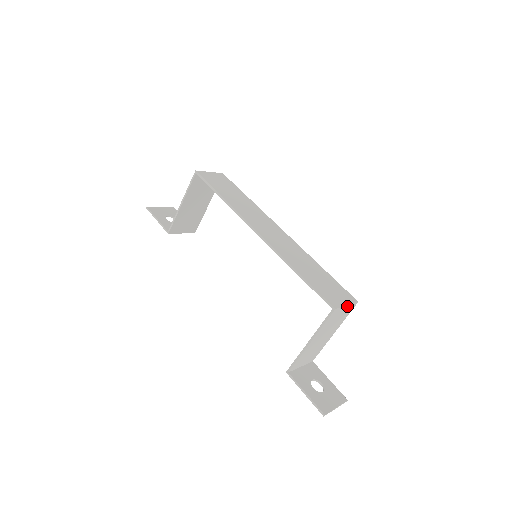
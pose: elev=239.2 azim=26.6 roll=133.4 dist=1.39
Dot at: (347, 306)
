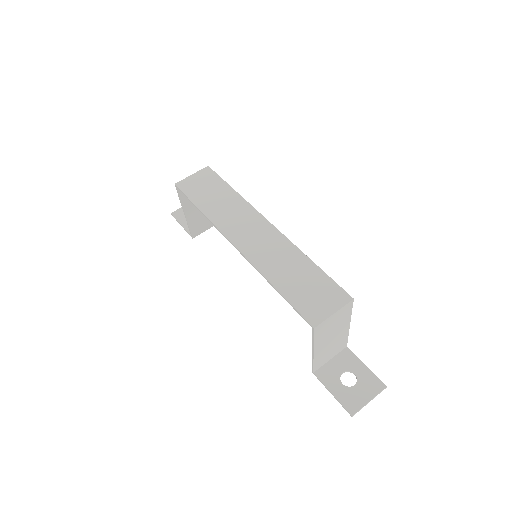
Dot at: (336, 313)
